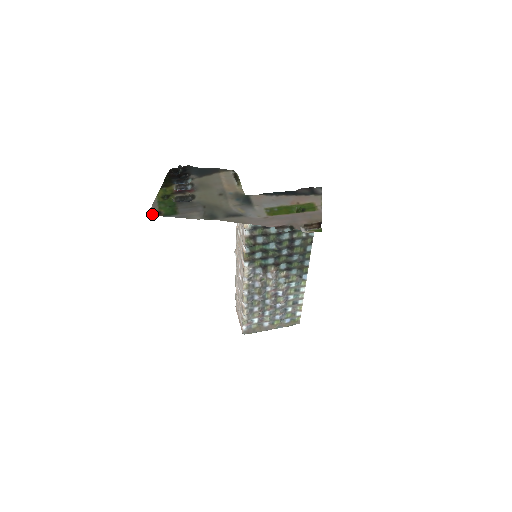
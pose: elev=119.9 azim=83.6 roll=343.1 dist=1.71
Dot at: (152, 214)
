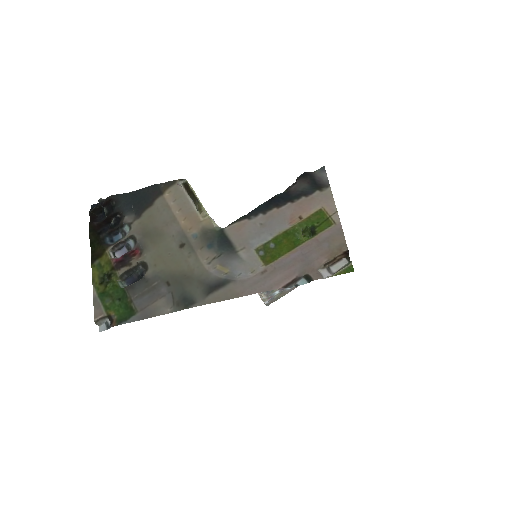
Dot at: (100, 322)
